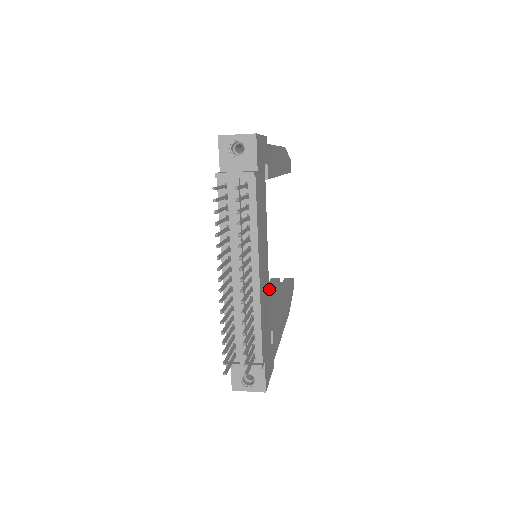
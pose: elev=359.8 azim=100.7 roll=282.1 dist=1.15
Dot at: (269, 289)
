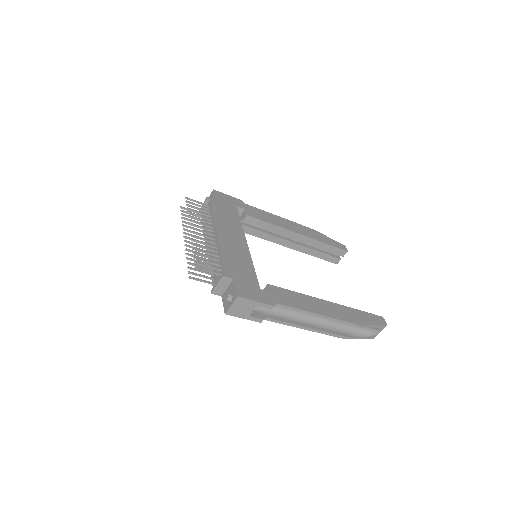
Dot at: occluded
